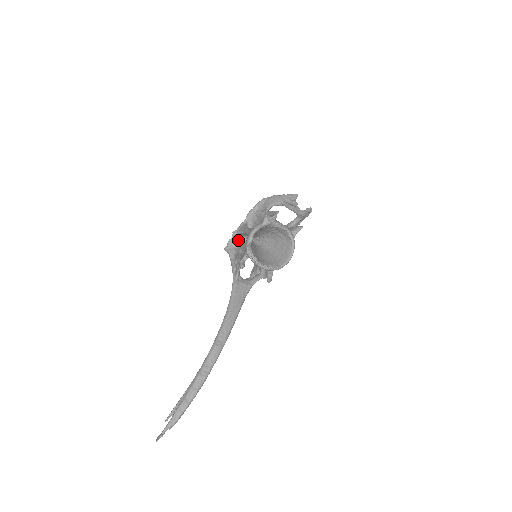
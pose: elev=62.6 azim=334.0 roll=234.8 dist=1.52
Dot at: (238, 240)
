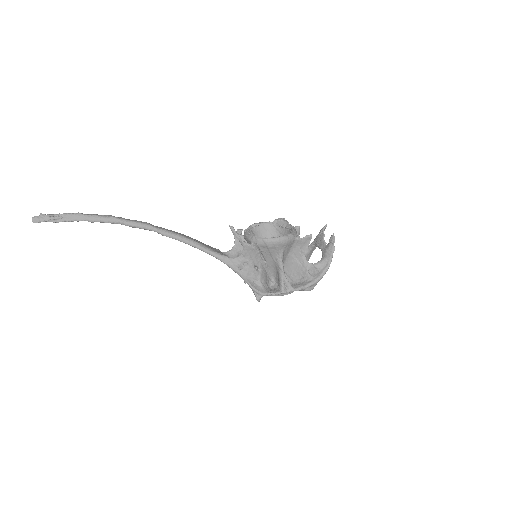
Dot at: occluded
